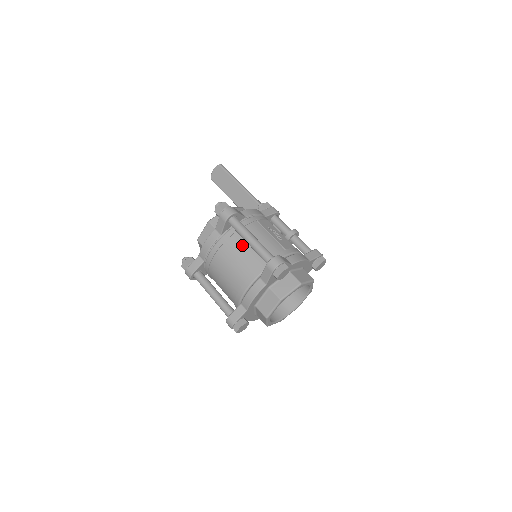
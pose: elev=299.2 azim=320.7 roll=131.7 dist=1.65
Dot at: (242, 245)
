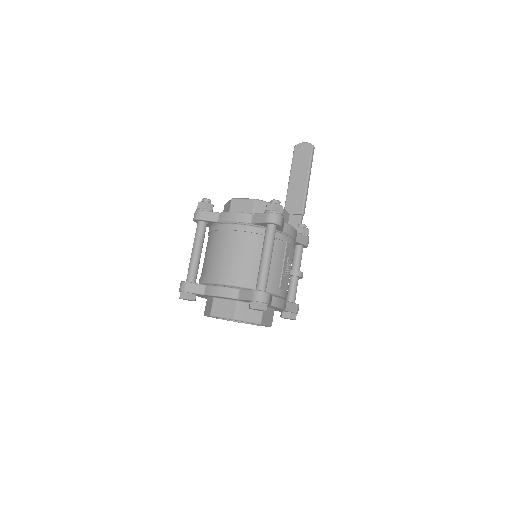
Dot at: (256, 250)
